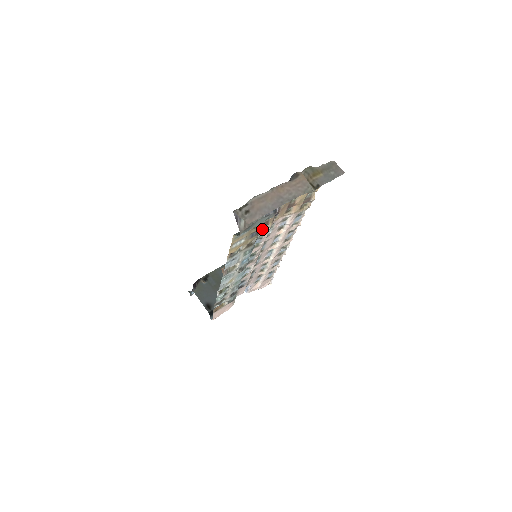
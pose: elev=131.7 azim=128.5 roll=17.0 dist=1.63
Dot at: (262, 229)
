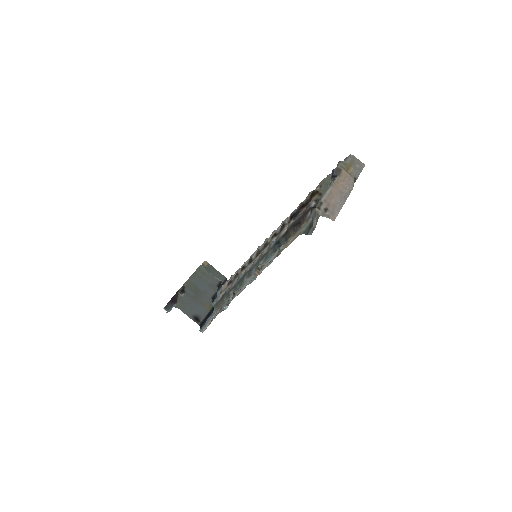
Dot at: (287, 227)
